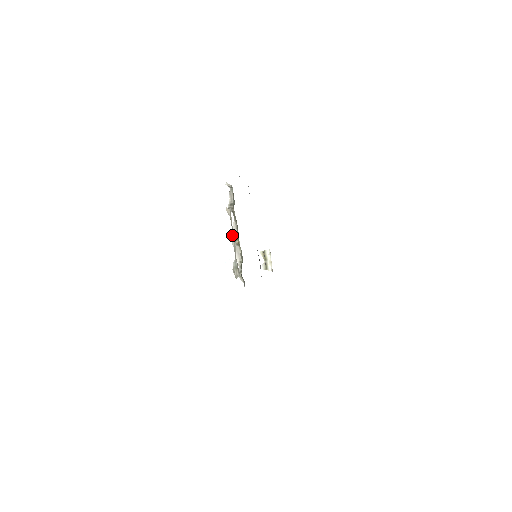
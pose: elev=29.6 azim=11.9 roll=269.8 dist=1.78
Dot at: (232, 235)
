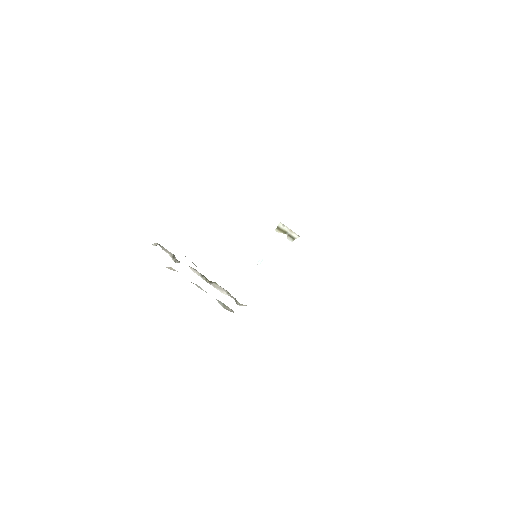
Dot at: occluded
